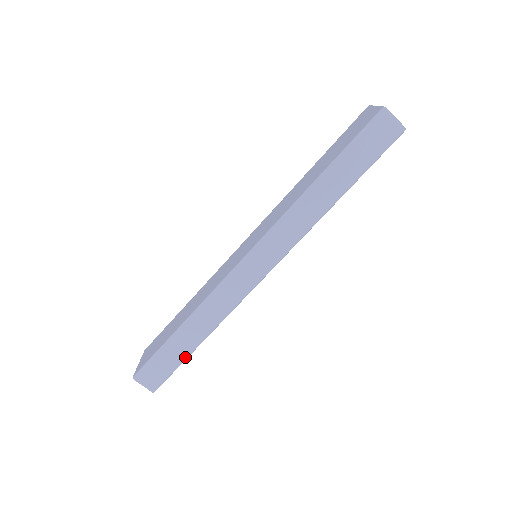
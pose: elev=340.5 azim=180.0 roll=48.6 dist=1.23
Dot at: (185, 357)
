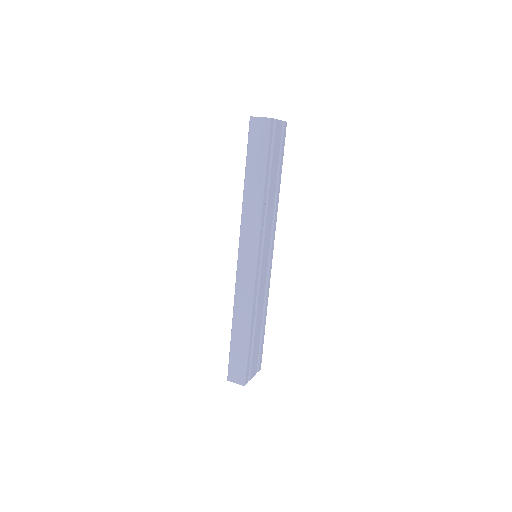
Dot at: (246, 348)
